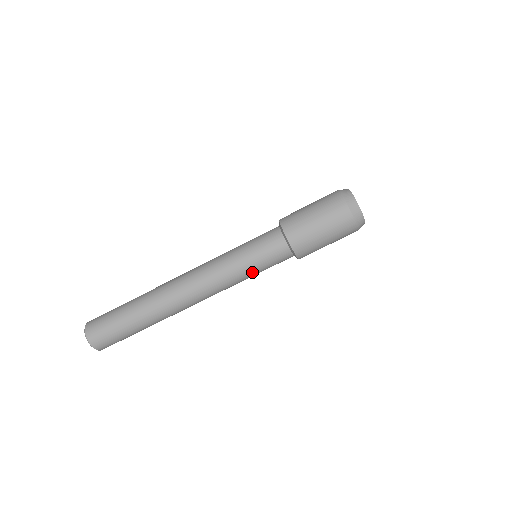
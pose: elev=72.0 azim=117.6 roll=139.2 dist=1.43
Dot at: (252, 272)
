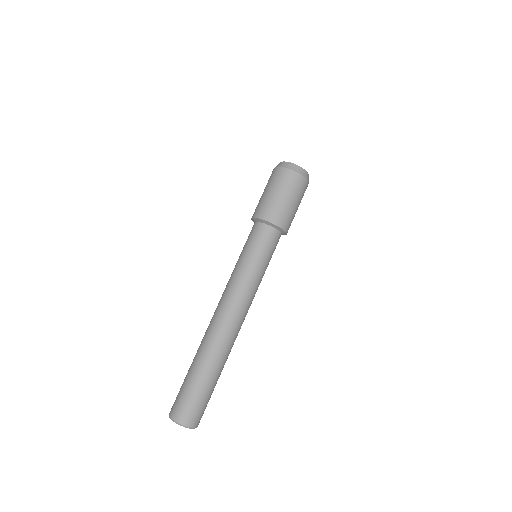
Dot at: (263, 267)
